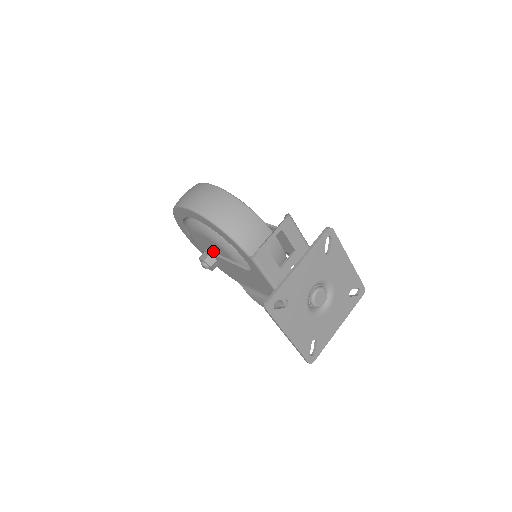
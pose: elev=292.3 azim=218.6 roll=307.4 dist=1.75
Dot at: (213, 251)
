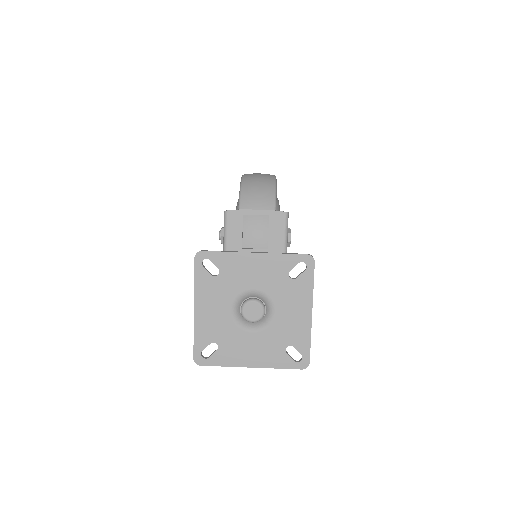
Dot at: occluded
